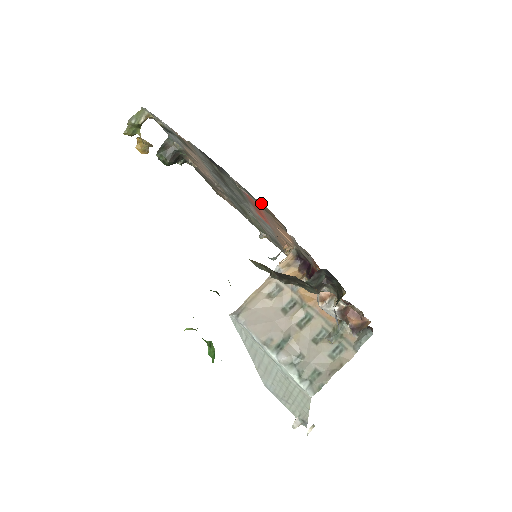
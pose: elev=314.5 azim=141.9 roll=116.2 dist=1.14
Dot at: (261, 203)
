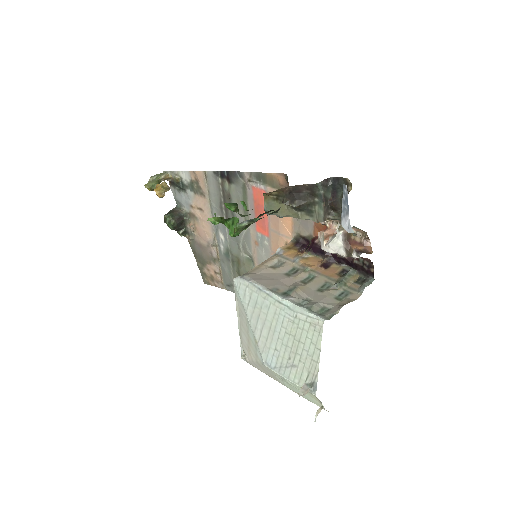
Dot at: (271, 173)
